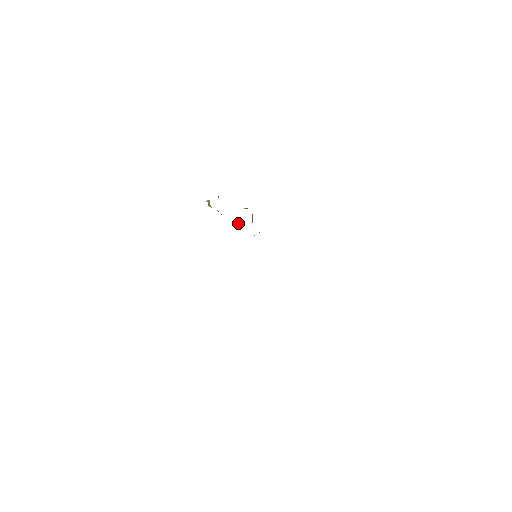
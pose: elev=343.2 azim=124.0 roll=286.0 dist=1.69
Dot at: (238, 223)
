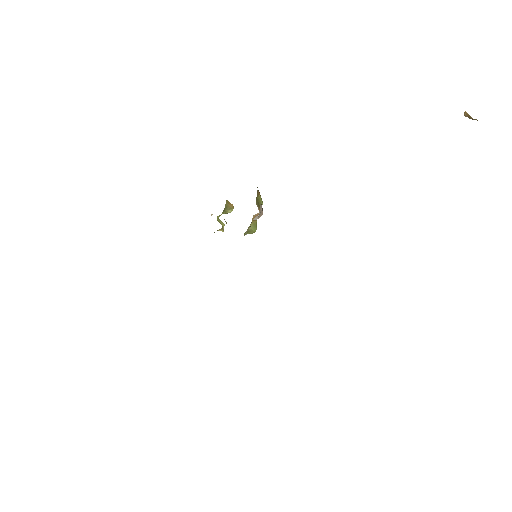
Dot at: occluded
